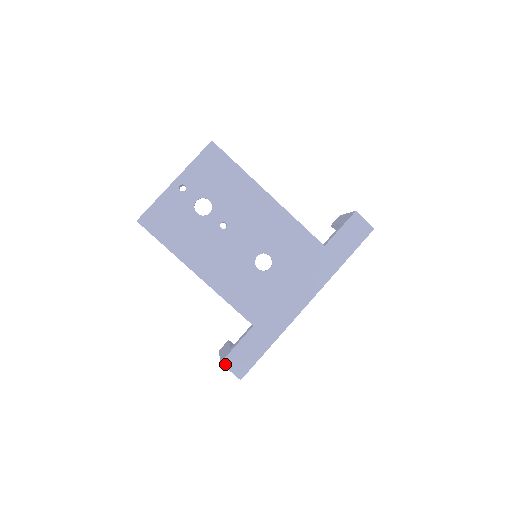
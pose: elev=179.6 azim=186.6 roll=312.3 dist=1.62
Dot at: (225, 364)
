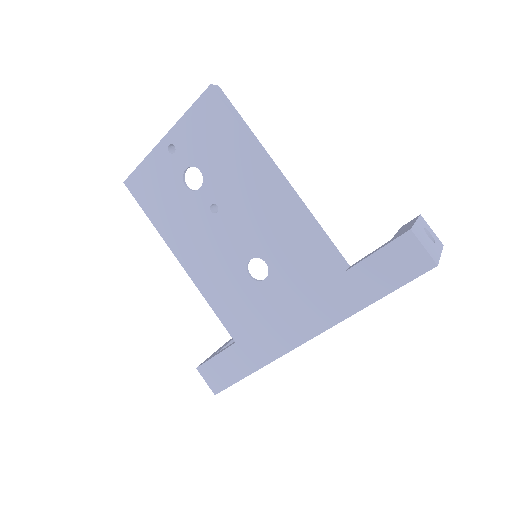
Dot at: (200, 371)
